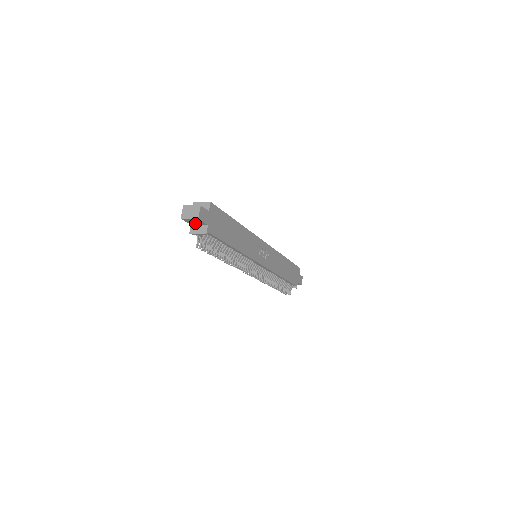
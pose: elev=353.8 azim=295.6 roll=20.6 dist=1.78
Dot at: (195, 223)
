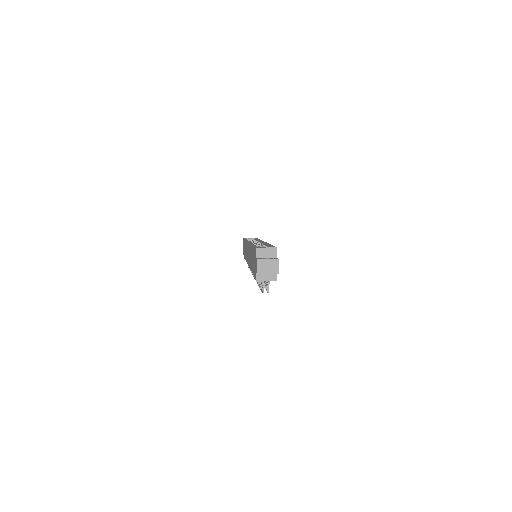
Dot at: occluded
